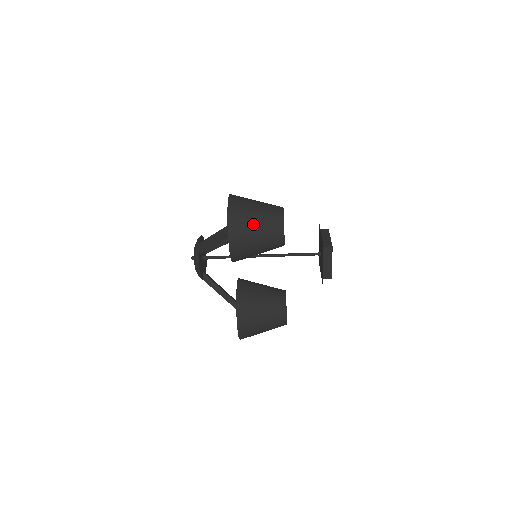
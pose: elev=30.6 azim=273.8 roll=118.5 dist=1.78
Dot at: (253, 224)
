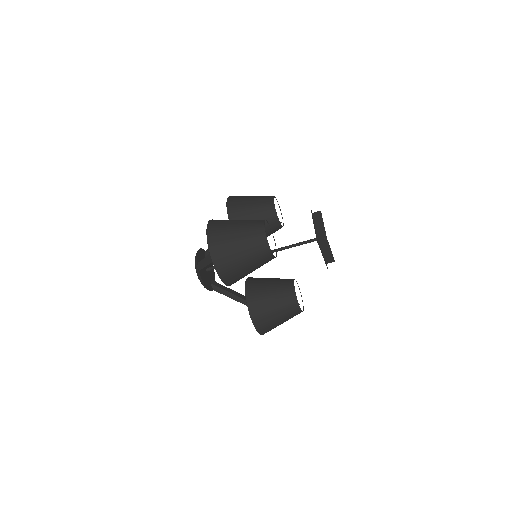
Dot at: (238, 254)
